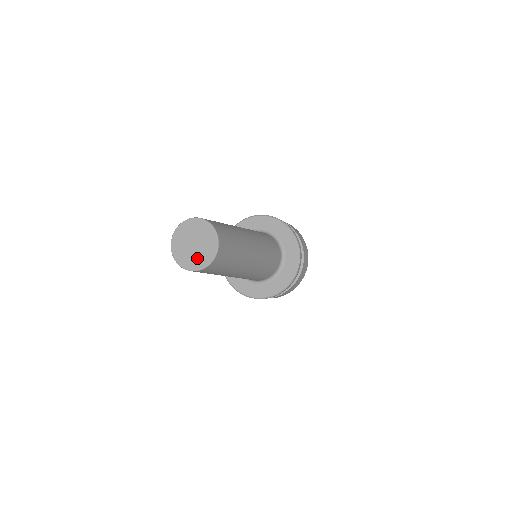
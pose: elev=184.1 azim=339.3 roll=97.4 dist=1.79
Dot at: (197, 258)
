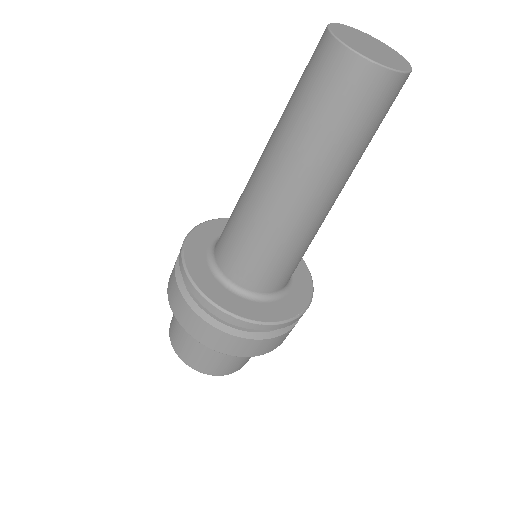
Dot at: (387, 59)
